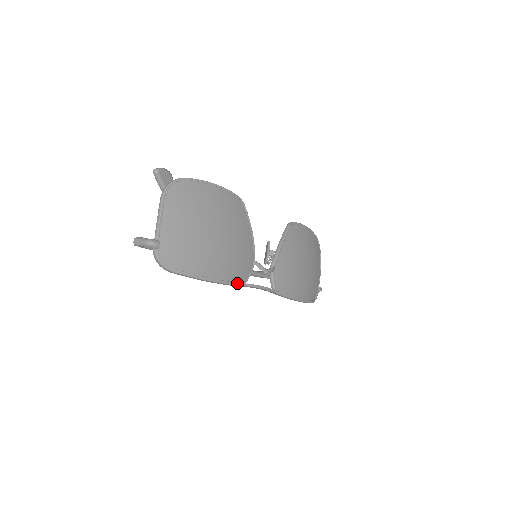
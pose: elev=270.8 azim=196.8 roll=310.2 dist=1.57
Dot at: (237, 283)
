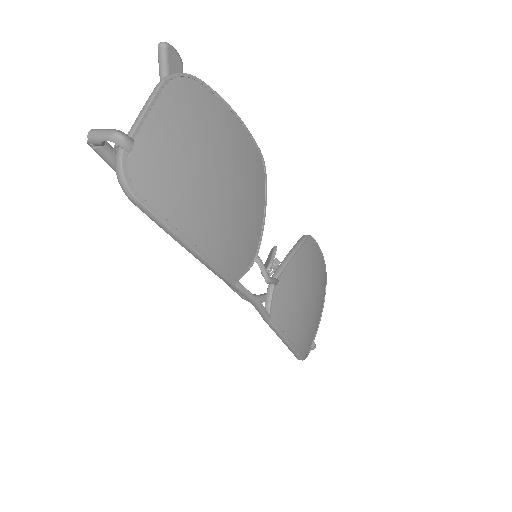
Dot at: (226, 274)
